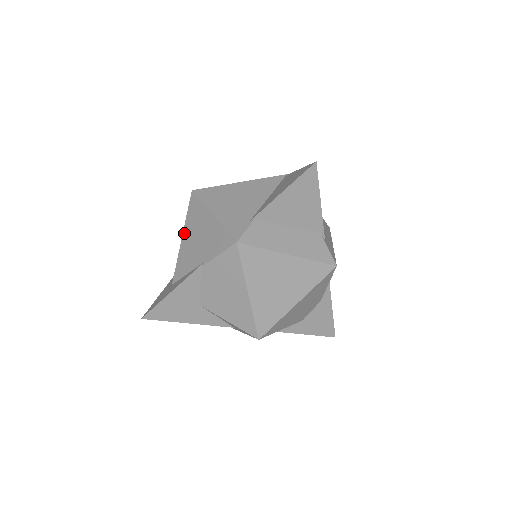
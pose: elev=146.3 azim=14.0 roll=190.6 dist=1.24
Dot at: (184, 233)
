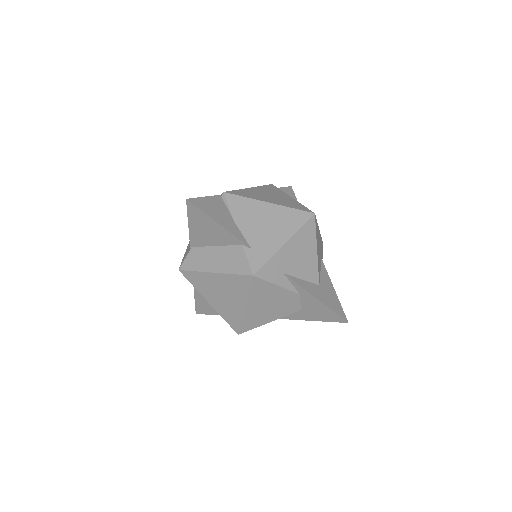
Dot at: occluded
